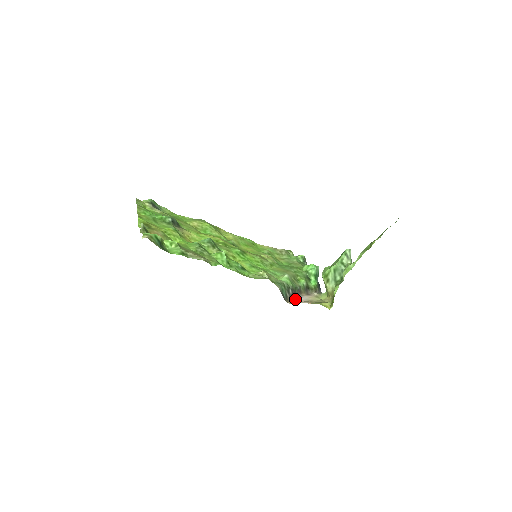
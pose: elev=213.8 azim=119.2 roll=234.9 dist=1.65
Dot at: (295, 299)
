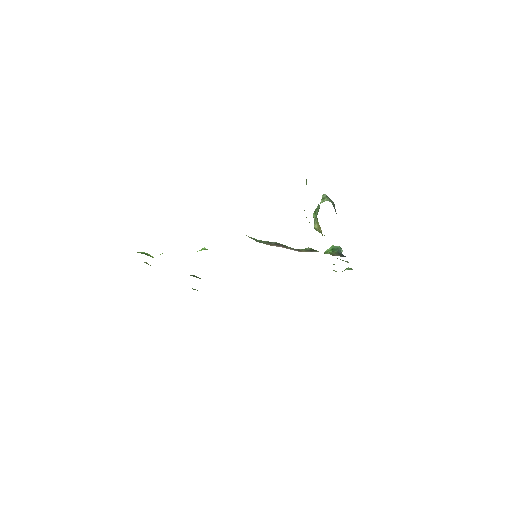
Dot at: occluded
